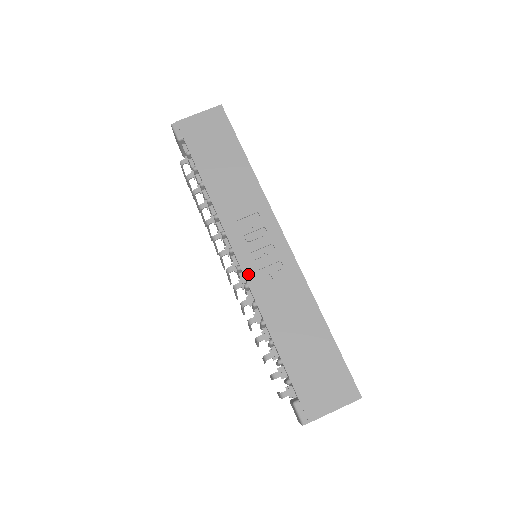
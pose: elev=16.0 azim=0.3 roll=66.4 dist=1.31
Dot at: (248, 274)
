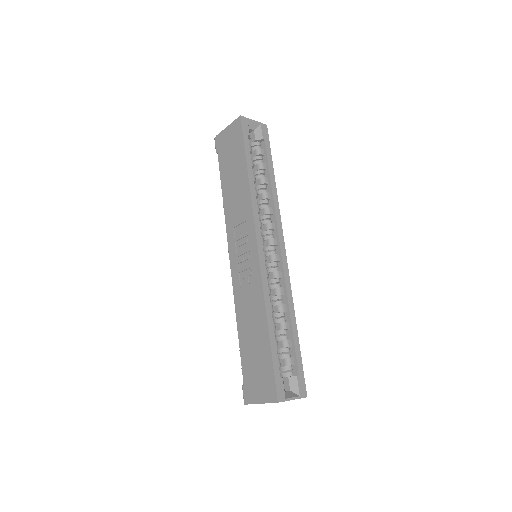
Dot at: (233, 275)
